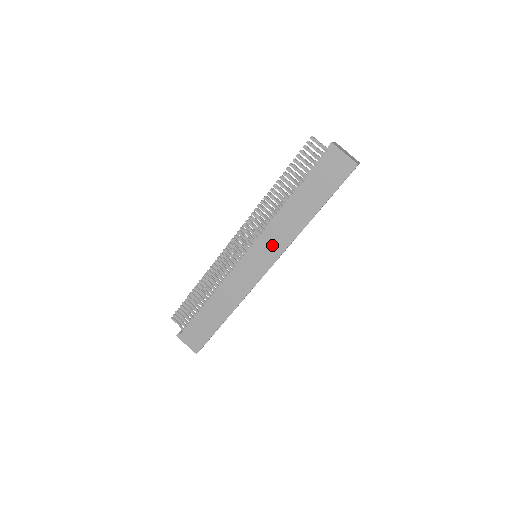
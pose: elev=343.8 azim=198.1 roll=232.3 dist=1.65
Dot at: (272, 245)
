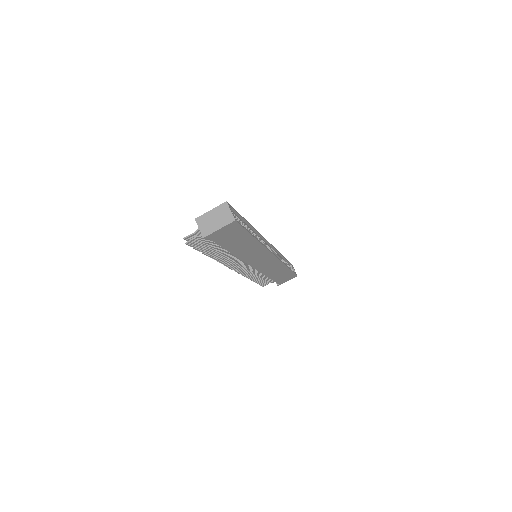
Dot at: (258, 256)
